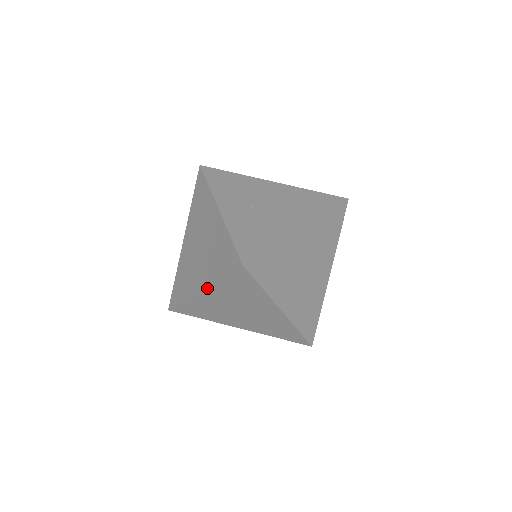
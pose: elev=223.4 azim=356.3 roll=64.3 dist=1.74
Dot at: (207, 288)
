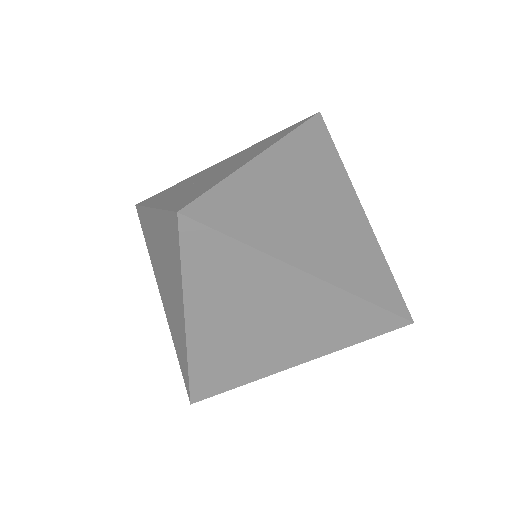
Dot at: (186, 312)
